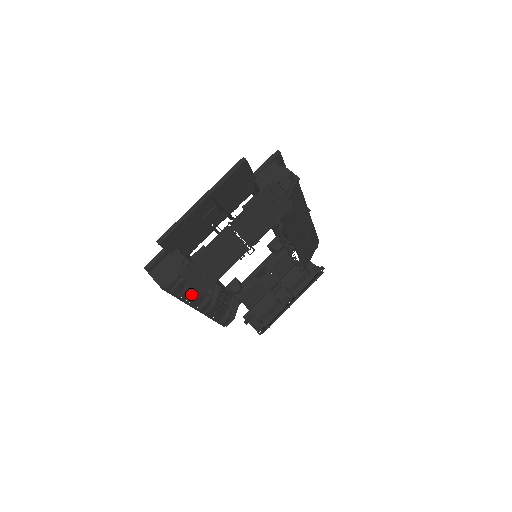
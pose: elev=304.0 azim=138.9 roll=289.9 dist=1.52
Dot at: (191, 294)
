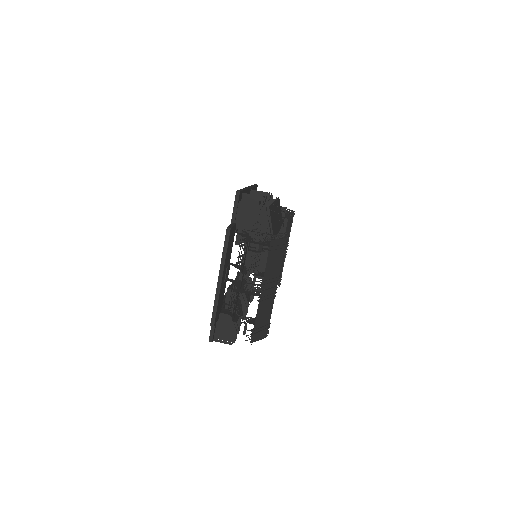
Dot at: occluded
